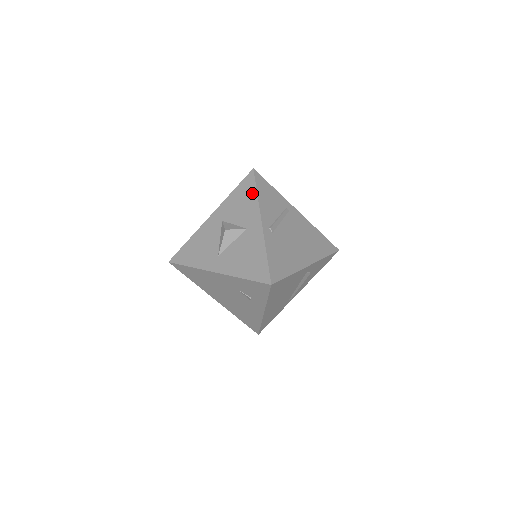
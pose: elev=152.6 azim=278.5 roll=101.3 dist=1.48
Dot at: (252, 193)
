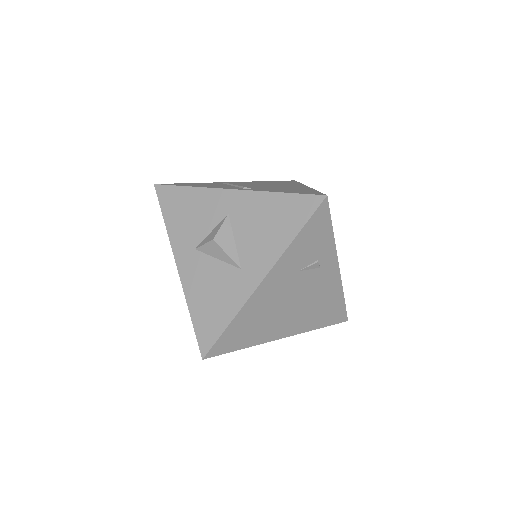
Dot at: (185, 193)
